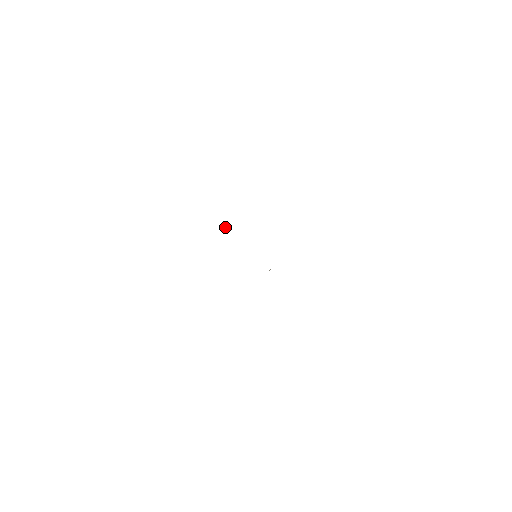
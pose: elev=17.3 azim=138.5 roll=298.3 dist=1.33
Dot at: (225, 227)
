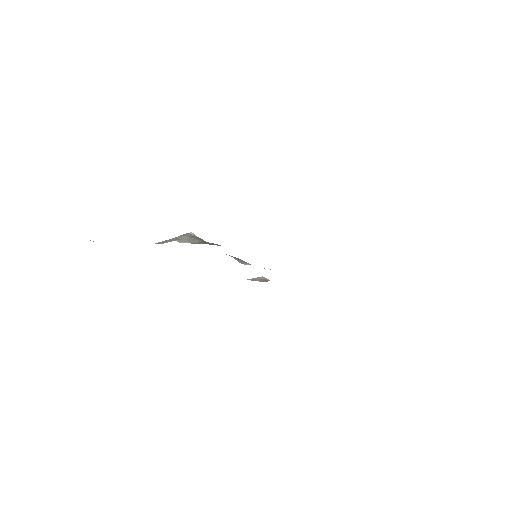
Dot at: (192, 234)
